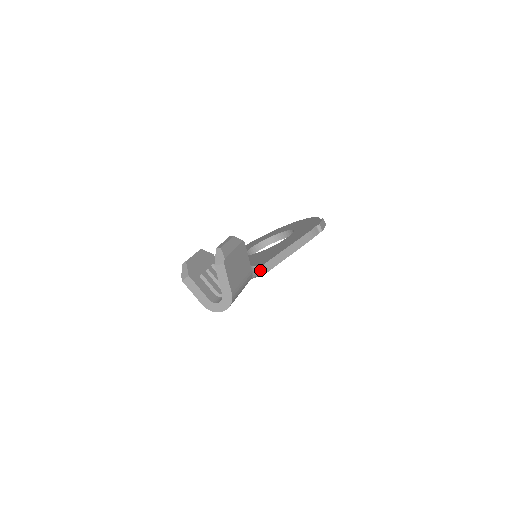
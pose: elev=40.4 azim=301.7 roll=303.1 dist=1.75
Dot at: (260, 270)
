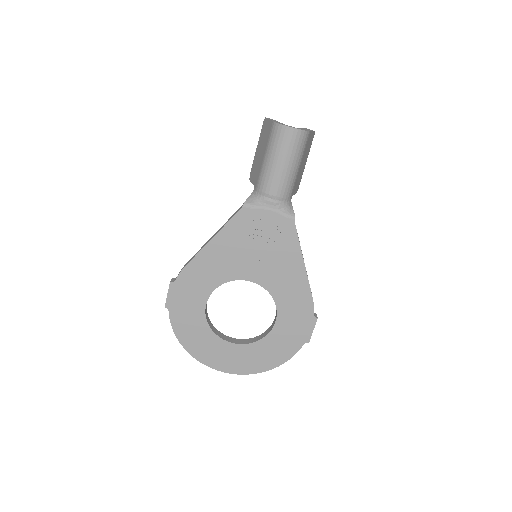
Dot at: (293, 210)
